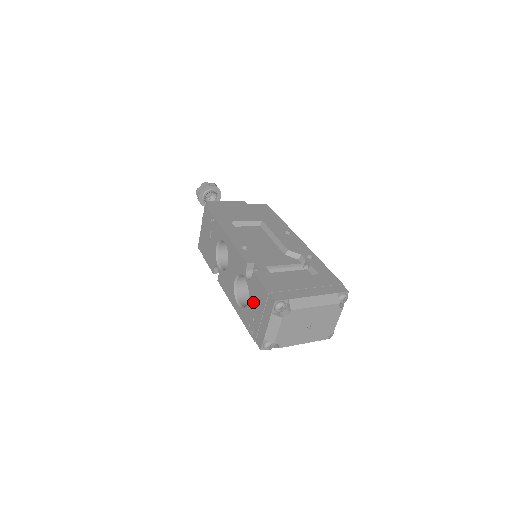
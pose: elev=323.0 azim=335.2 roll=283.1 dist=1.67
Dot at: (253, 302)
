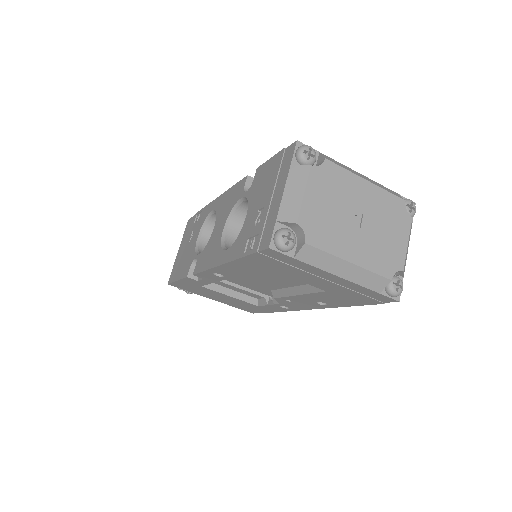
Dot at: (255, 201)
